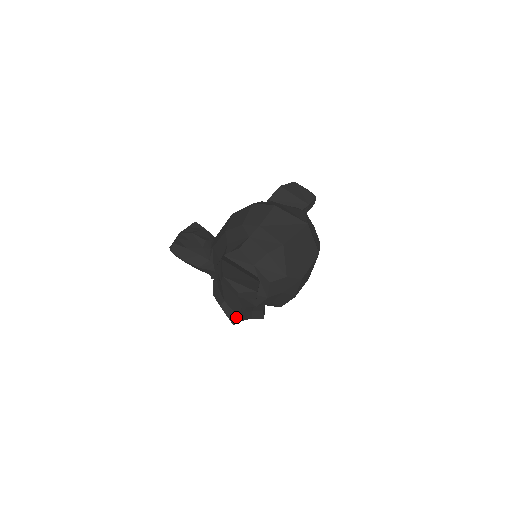
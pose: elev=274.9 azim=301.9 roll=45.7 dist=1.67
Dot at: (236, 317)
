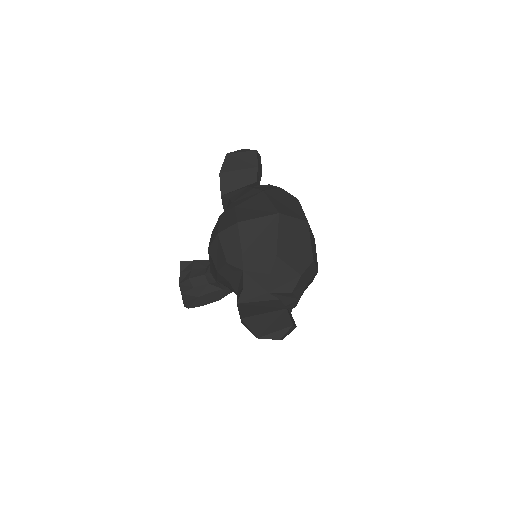
Dot at: occluded
